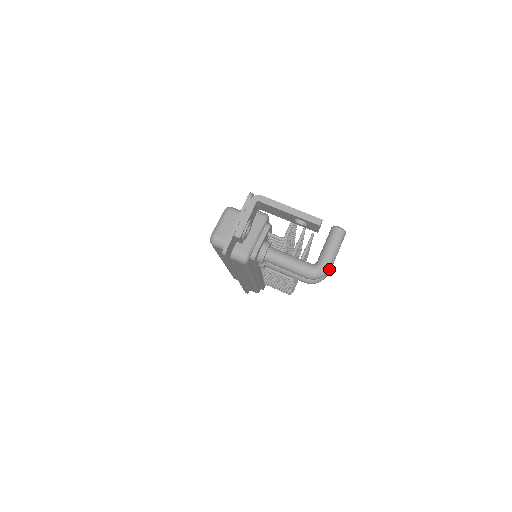
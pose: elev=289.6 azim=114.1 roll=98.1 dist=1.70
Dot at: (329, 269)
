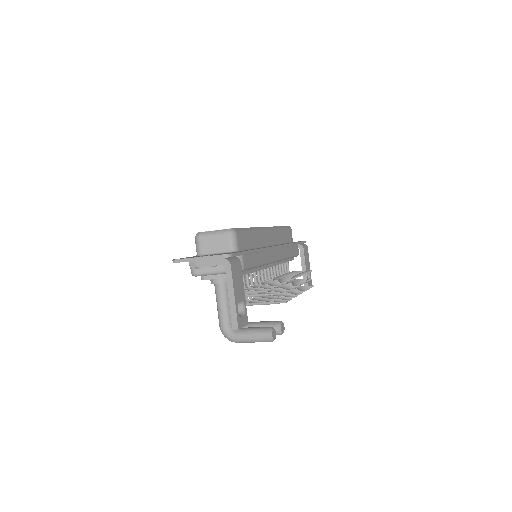
Dot at: (235, 342)
